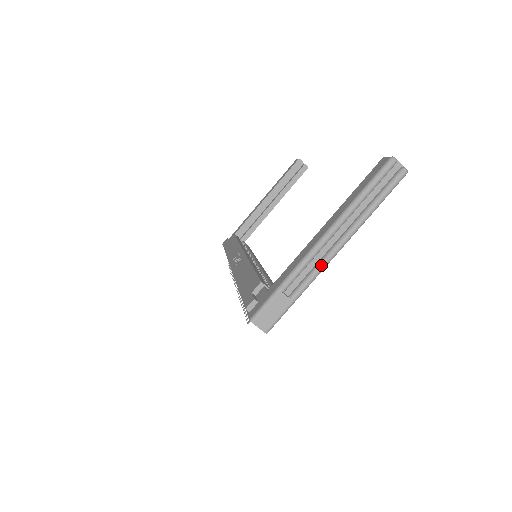
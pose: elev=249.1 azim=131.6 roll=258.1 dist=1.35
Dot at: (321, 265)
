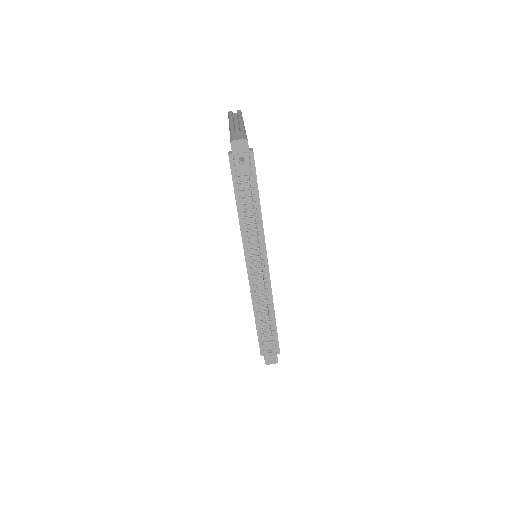
Dot at: (240, 125)
